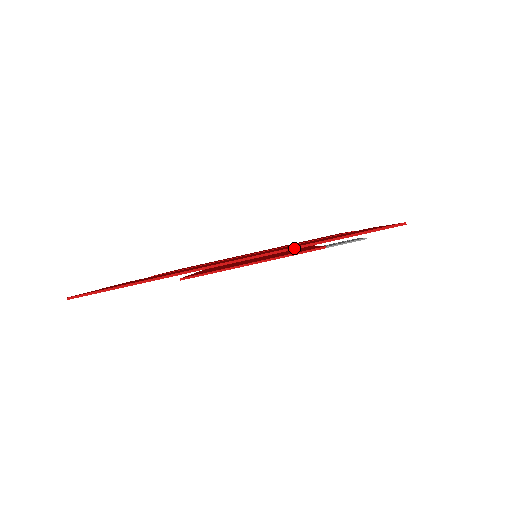
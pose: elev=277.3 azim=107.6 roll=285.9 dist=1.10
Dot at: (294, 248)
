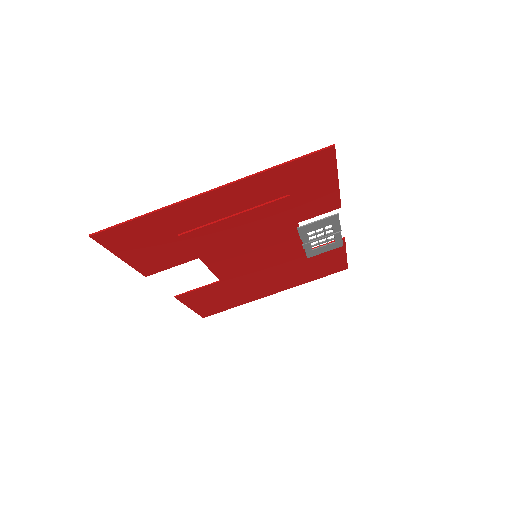
Dot at: (252, 175)
